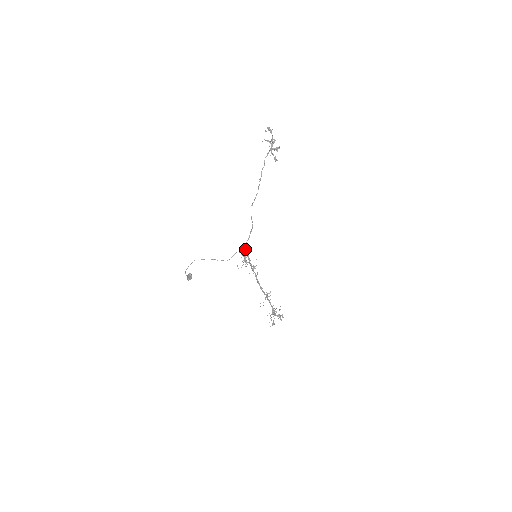
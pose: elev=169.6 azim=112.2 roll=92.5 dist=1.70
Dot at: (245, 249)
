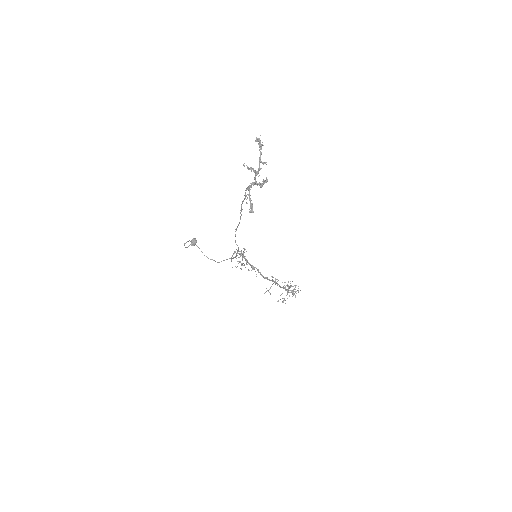
Dot at: (239, 253)
